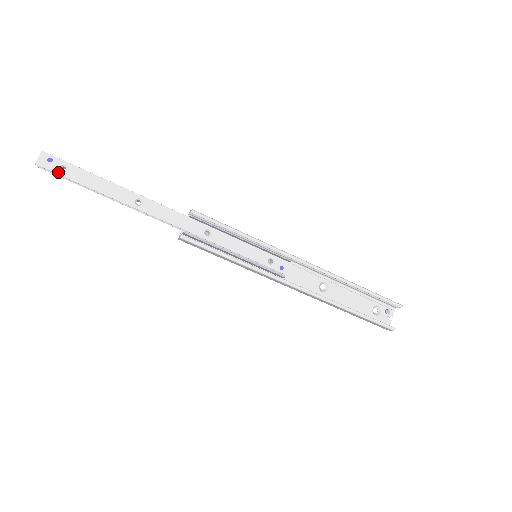
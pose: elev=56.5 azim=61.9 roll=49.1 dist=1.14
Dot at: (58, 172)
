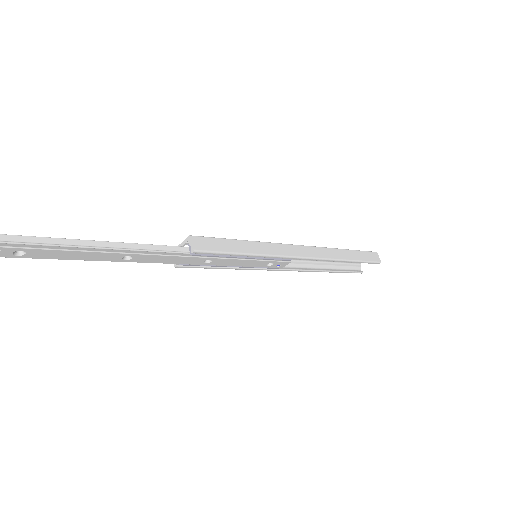
Dot at: (12, 256)
